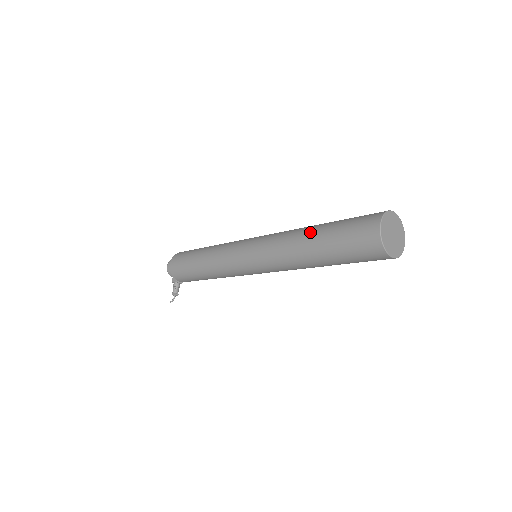
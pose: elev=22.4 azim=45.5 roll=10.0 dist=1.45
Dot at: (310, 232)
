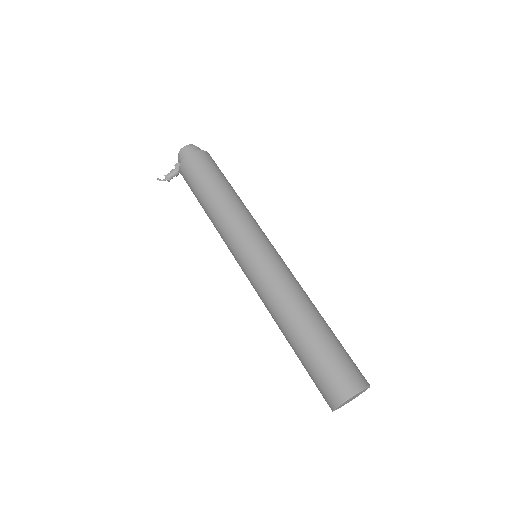
Dot at: (307, 322)
